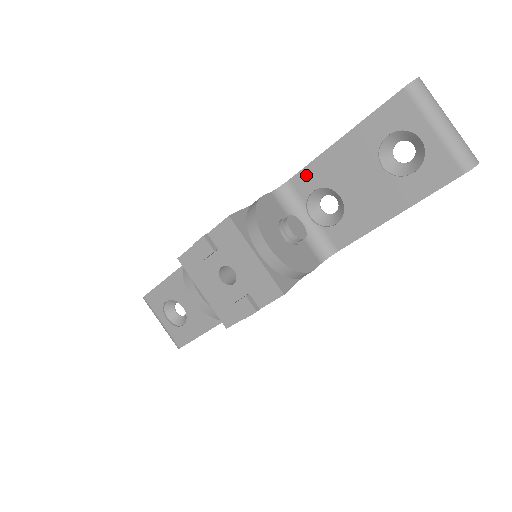
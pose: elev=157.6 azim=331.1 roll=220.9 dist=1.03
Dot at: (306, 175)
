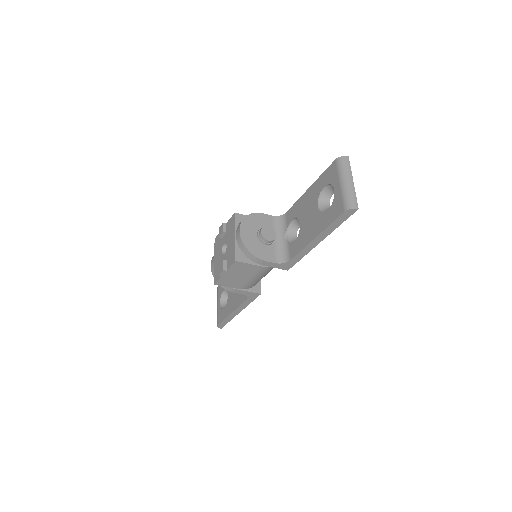
Dot at: (292, 210)
